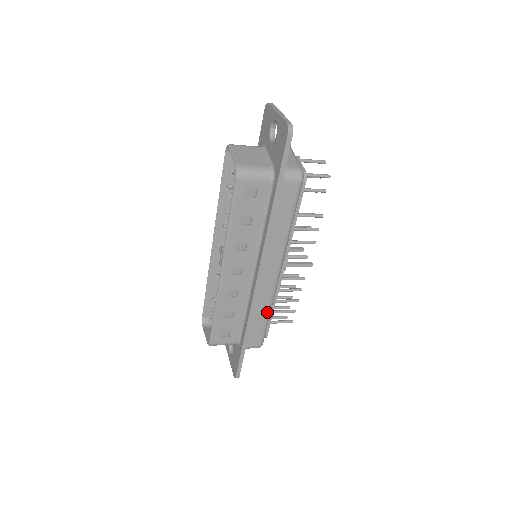
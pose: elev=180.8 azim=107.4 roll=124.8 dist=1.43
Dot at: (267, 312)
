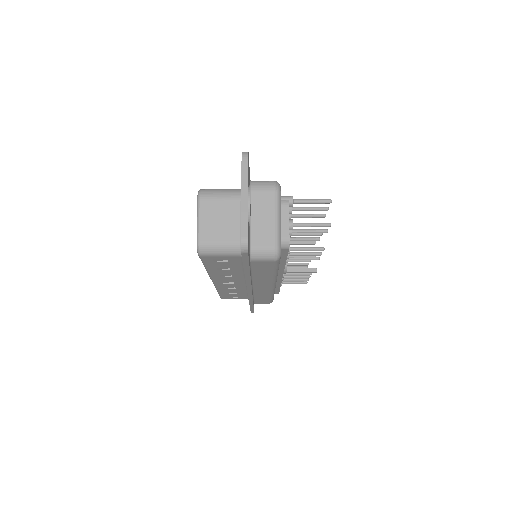
Dot at: (269, 296)
